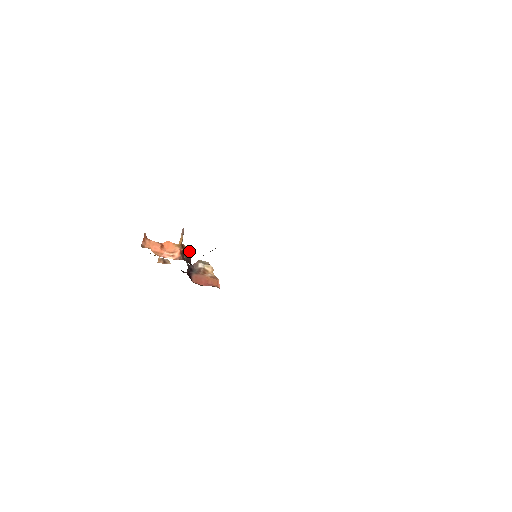
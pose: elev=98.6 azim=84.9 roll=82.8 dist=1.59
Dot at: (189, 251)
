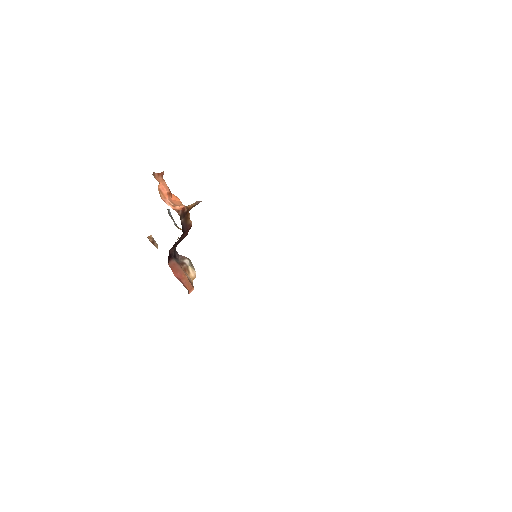
Dot at: (190, 223)
